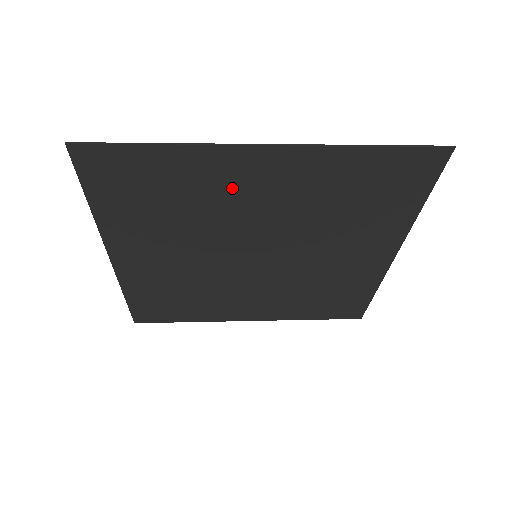
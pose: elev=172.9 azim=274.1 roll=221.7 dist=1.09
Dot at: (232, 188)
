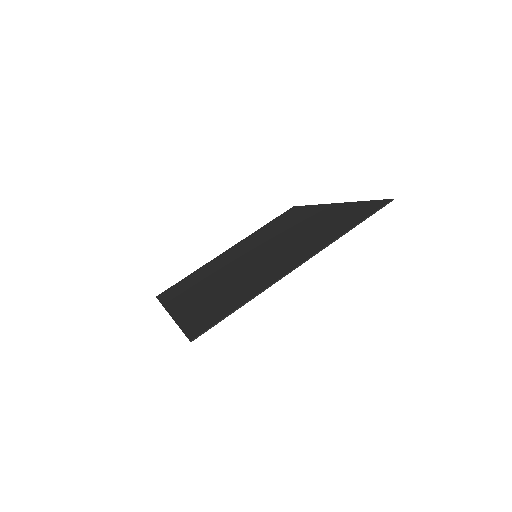
Dot at: (267, 274)
